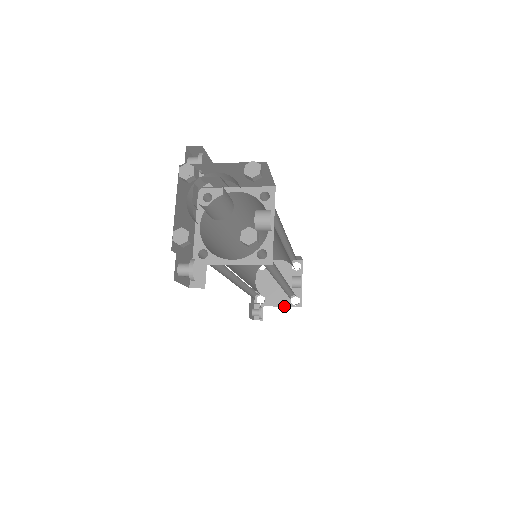
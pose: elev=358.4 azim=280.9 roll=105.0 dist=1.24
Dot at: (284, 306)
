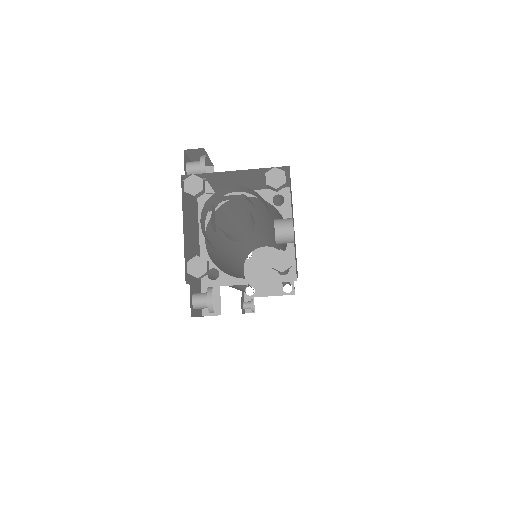
Dot at: (276, 295)
